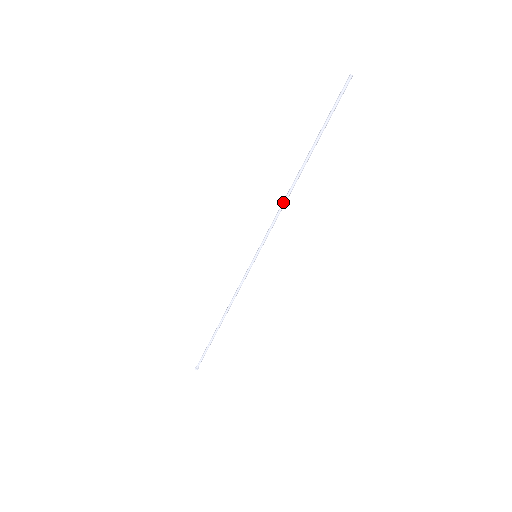
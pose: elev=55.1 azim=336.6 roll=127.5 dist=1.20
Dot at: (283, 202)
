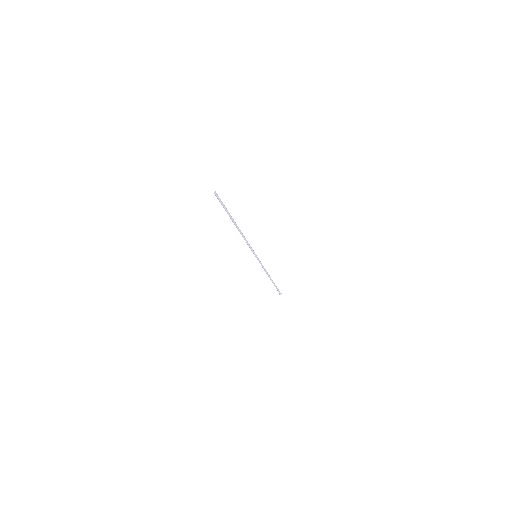
Dot at: occluded
